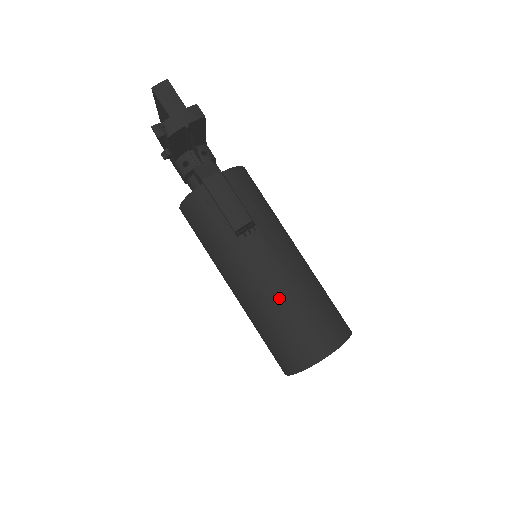
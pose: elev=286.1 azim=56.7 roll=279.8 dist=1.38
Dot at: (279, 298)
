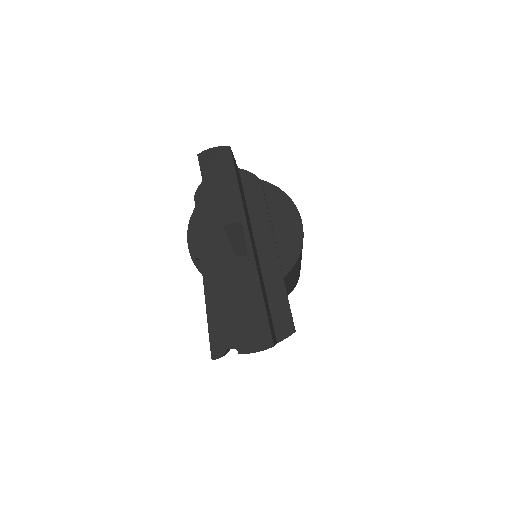
Dot at: occluded
